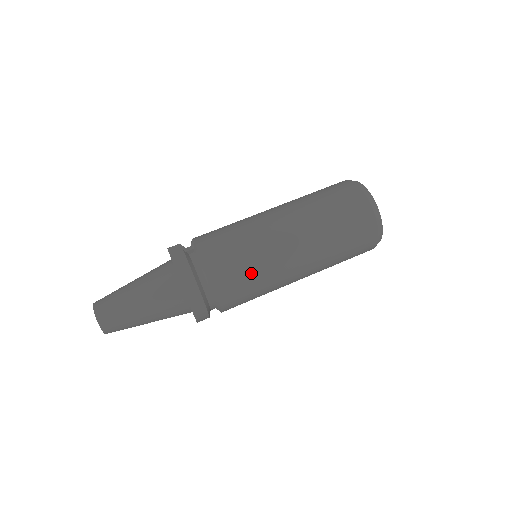
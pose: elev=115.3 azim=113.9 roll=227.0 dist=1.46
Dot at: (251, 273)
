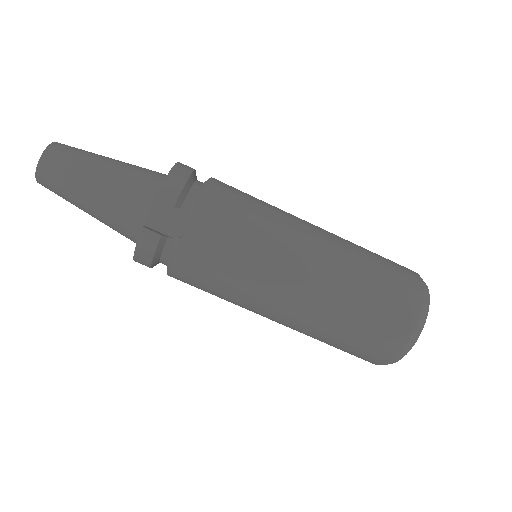
Dot at: occluded
